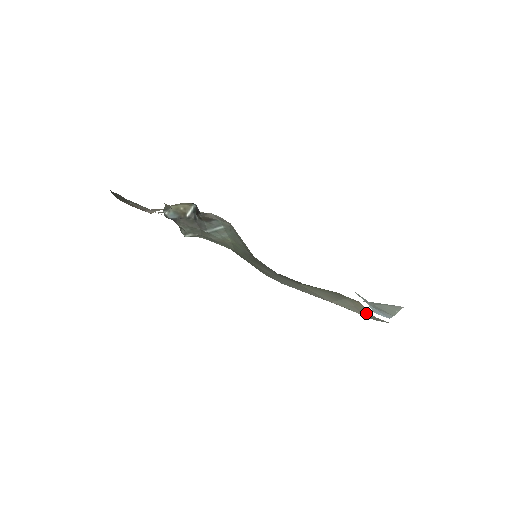
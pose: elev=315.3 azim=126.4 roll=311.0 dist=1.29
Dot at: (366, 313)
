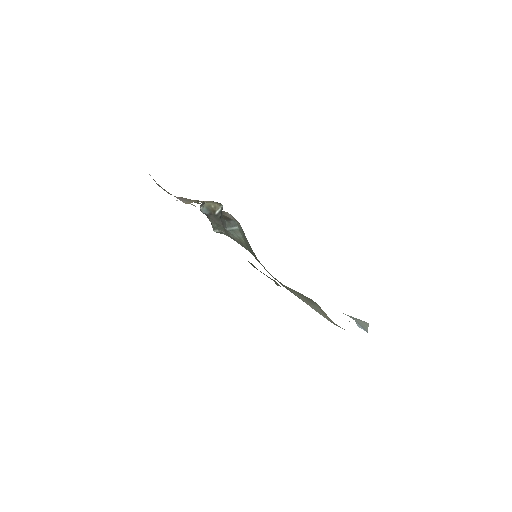
Dot at: occluded
